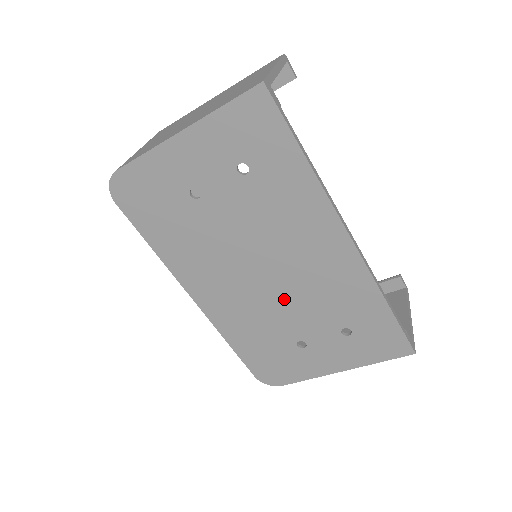
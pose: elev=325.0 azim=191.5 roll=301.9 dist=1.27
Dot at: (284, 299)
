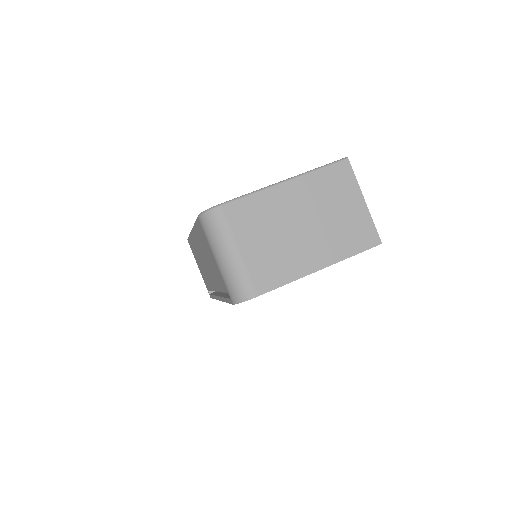
Dot at: occluded
